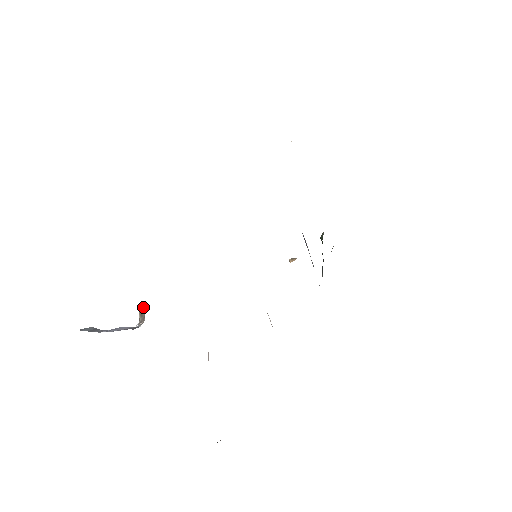
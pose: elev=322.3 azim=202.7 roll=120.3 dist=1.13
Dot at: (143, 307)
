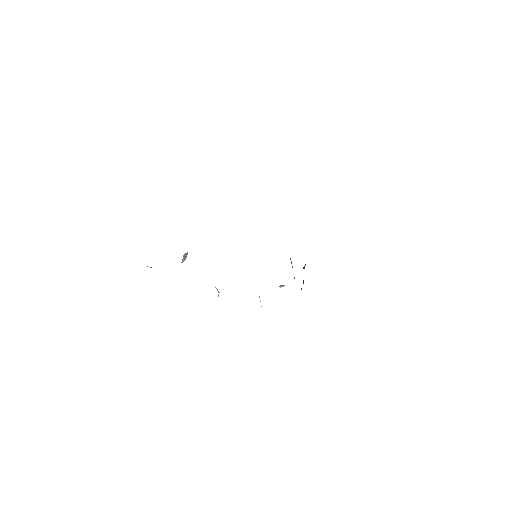
Dot at: (186, 253)
